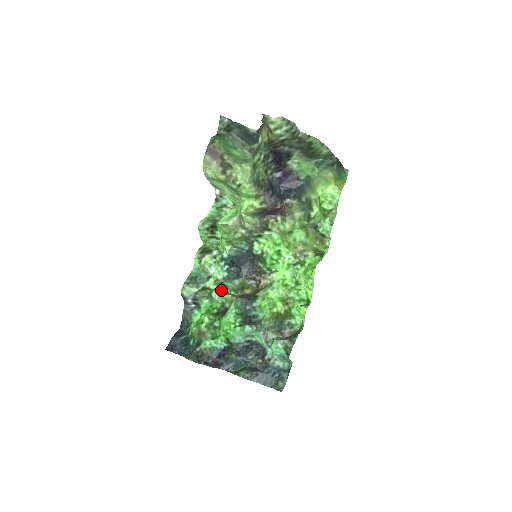
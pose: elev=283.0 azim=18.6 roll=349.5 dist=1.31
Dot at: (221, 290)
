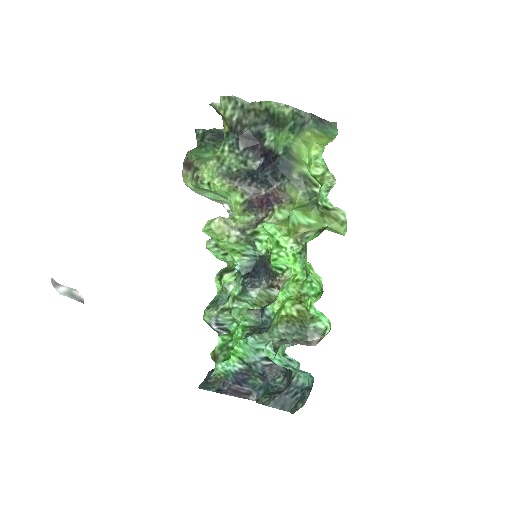
Dot at: (241, 307)
